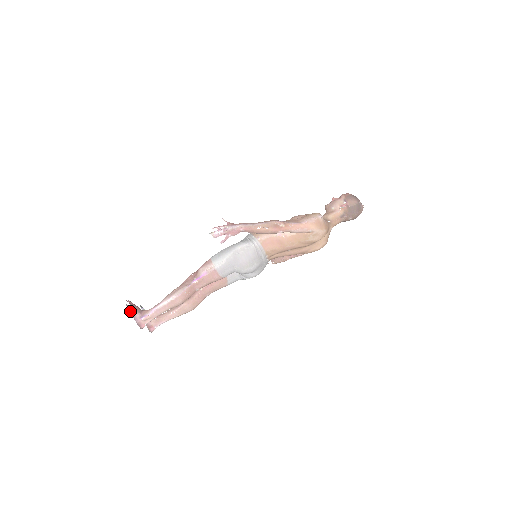
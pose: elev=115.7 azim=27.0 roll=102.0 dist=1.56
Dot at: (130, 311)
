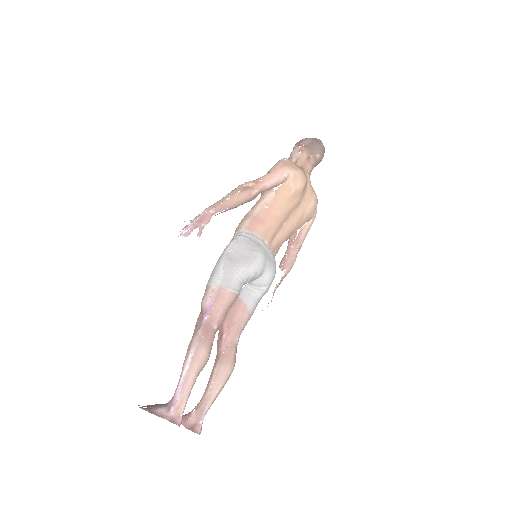
Dot at: (150, 411)
